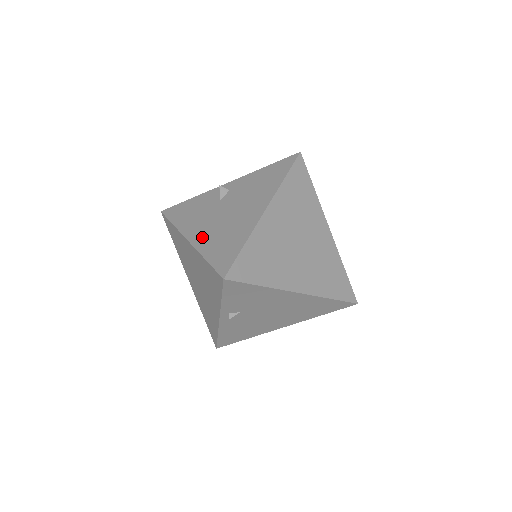
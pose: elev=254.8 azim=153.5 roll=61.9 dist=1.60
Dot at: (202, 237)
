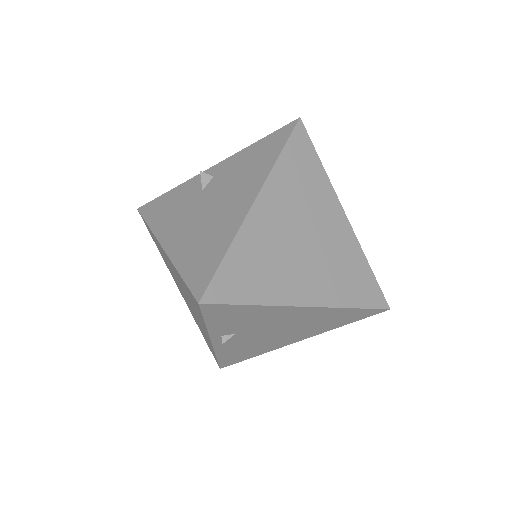
Dot at: (178, 242)
